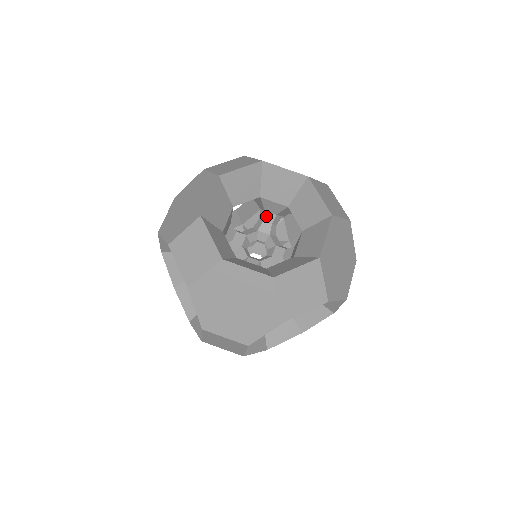
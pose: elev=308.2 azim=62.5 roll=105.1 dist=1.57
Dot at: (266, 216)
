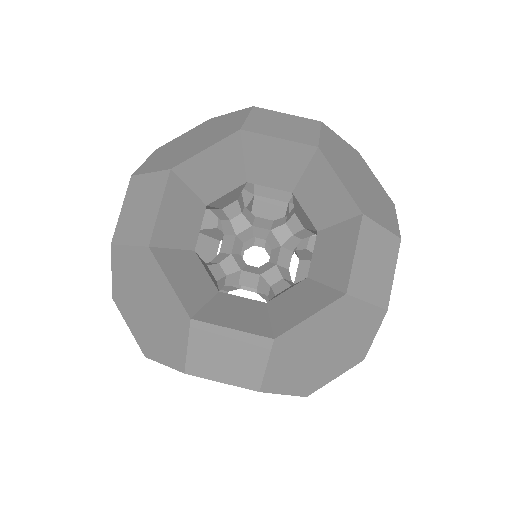
Dot at: (292, 220)
